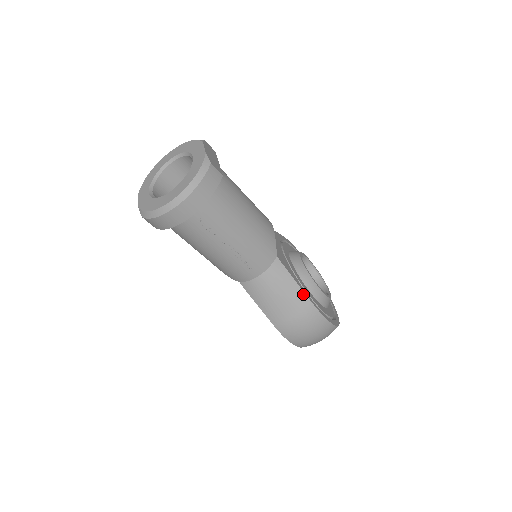
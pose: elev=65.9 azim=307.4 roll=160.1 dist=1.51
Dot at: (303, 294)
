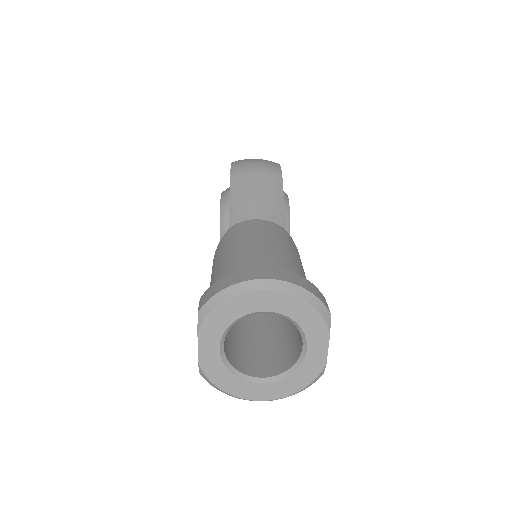
Dot at: occluded
